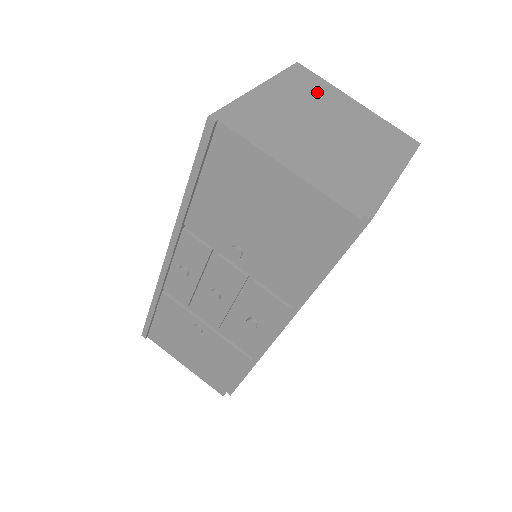
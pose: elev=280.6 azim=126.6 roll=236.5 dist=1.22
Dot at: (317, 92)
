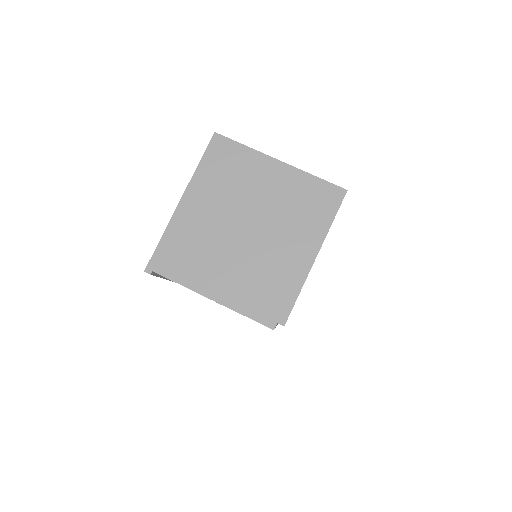
Dot at: (236, 173)
